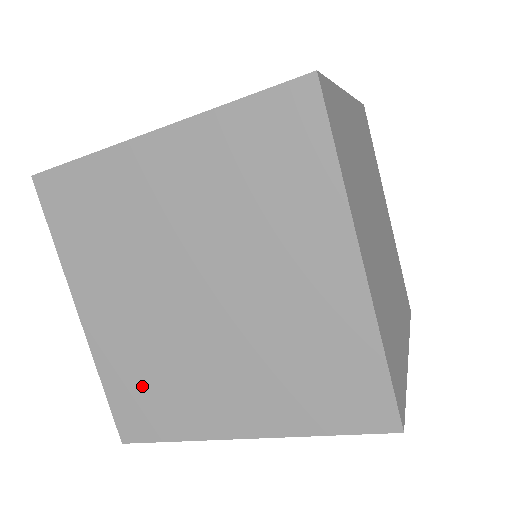
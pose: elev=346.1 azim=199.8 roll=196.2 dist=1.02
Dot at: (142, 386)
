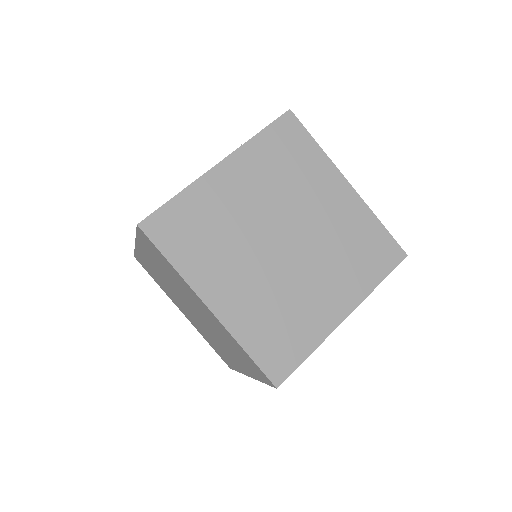
Dot at: (273, 329)
